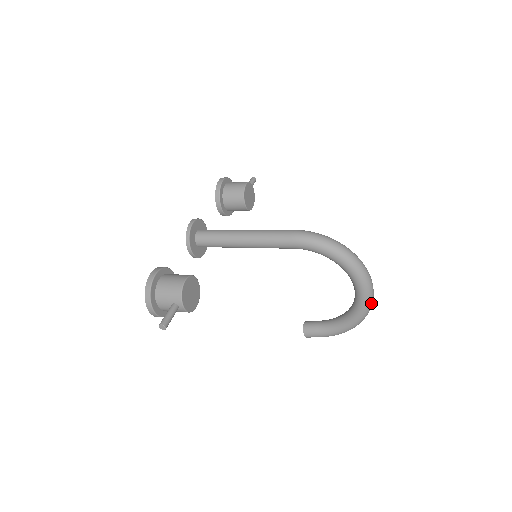
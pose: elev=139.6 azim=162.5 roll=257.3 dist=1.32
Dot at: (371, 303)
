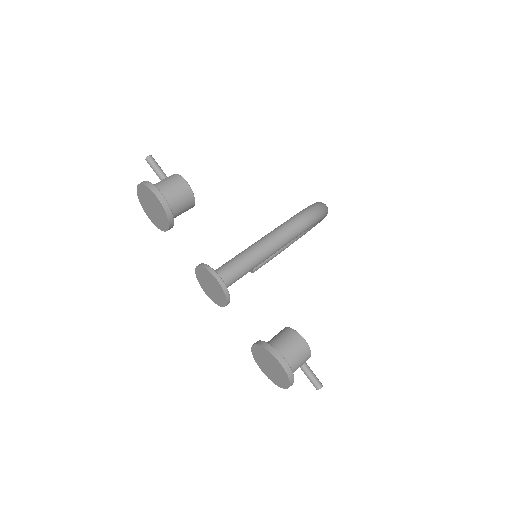
Dot at: occluded
